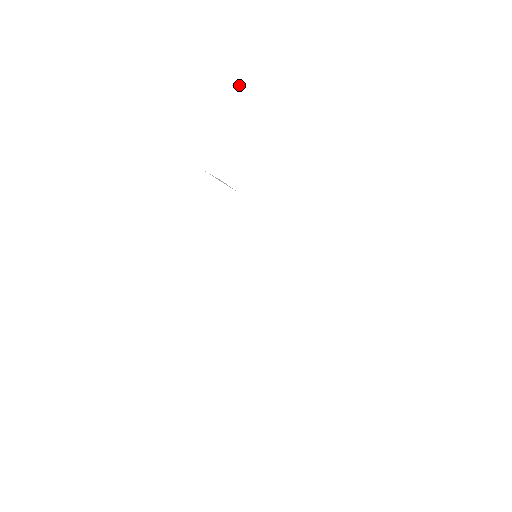
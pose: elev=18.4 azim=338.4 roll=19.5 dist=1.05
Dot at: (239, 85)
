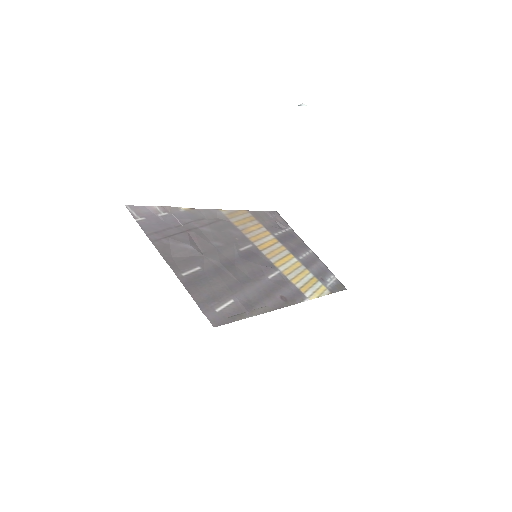
Dot at: (303, 105)
